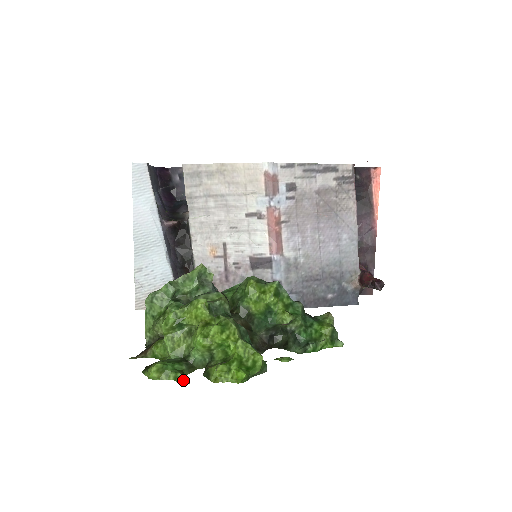
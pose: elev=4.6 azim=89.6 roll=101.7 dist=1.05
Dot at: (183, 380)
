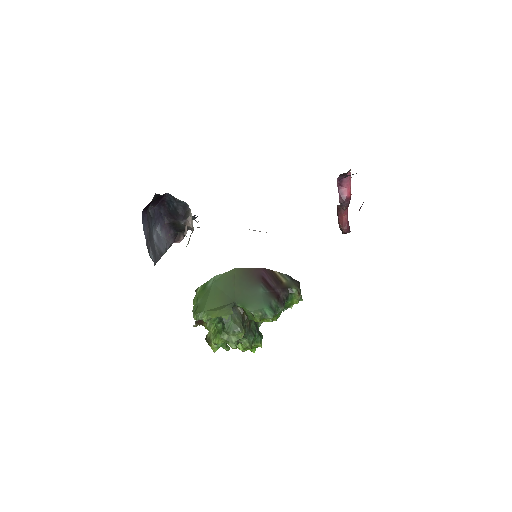
Dot at: occluded
